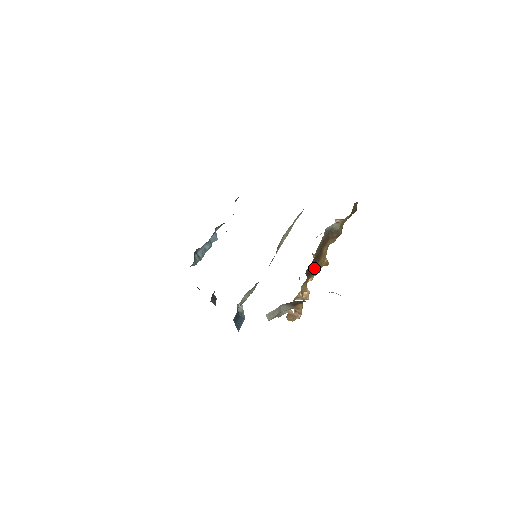
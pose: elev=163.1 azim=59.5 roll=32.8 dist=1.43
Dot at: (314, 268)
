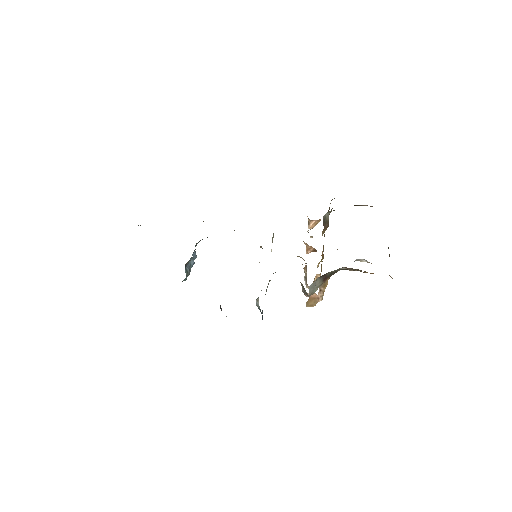
Dot at: occluded
